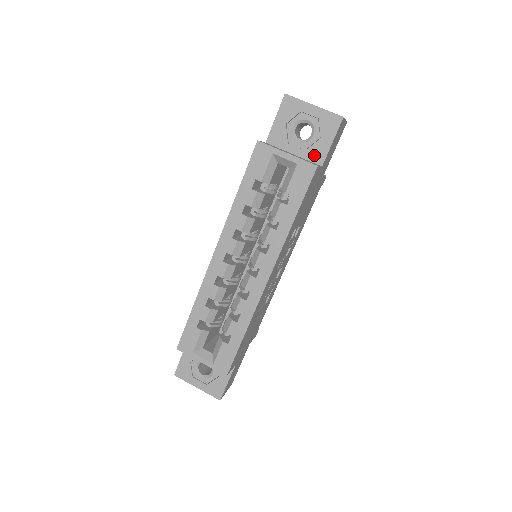
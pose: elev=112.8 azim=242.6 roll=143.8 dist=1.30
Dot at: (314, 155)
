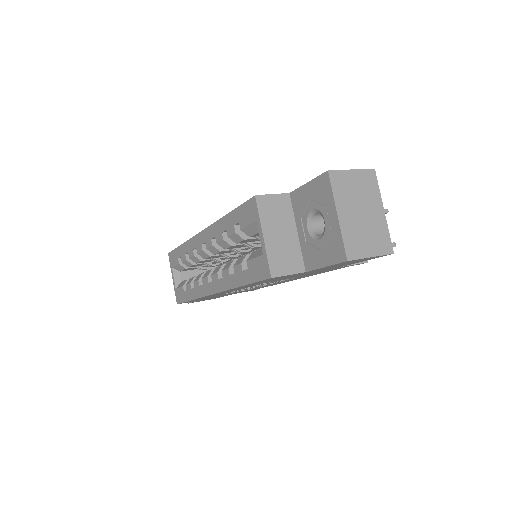
Dot at: (308, 255)
